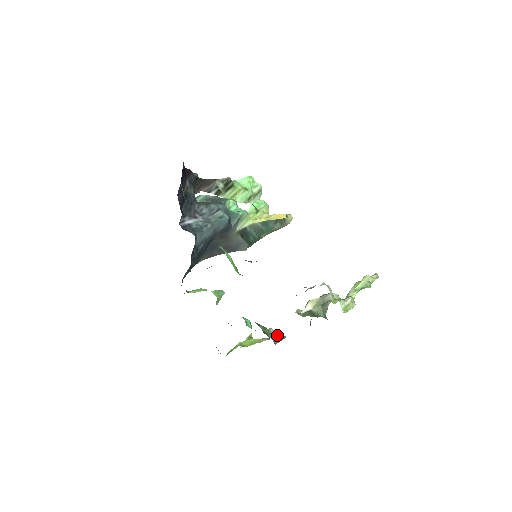
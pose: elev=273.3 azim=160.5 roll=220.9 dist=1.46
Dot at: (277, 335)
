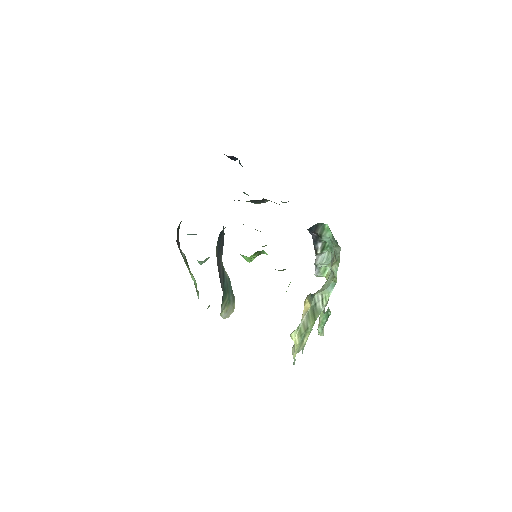
Dot at: occluded
